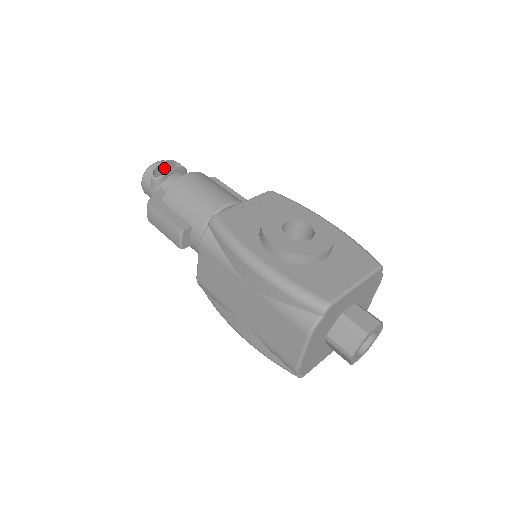
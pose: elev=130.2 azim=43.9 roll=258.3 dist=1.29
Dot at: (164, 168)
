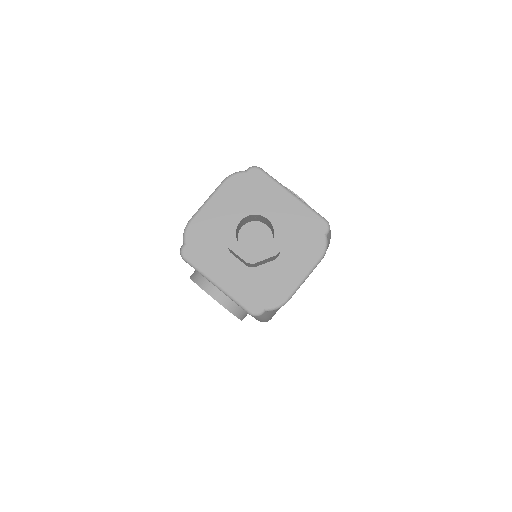
Dot at: occluded
